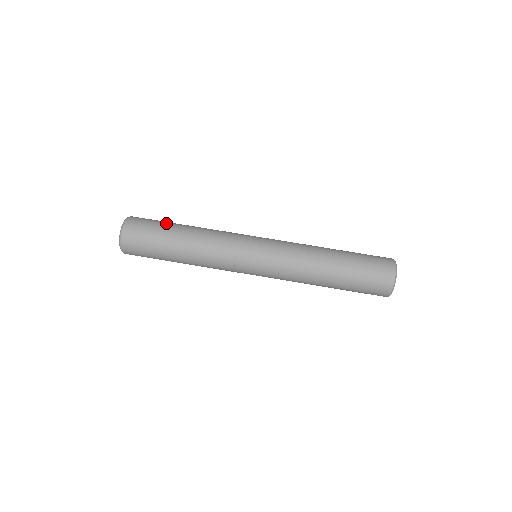
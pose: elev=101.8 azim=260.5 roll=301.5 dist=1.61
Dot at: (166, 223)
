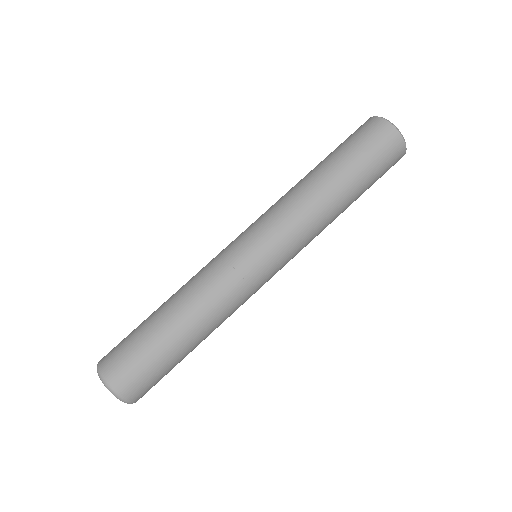
Dot at: occluded
